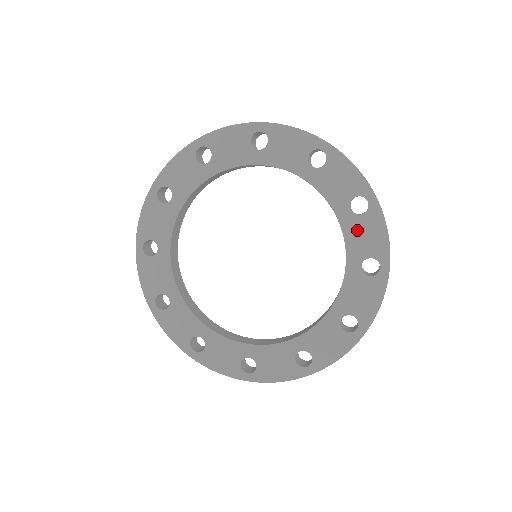
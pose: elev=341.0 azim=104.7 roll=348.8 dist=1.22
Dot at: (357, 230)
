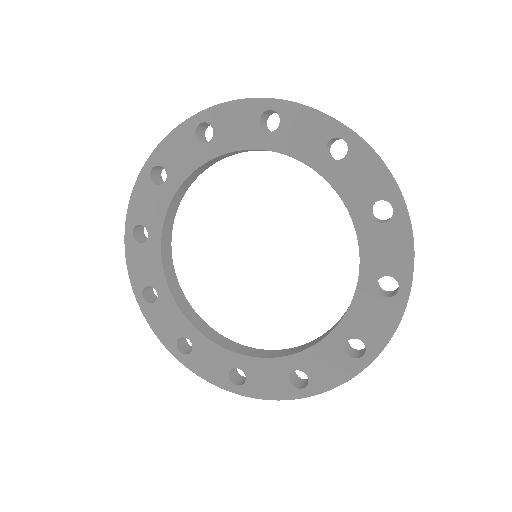
Dot at: (347, 177)
